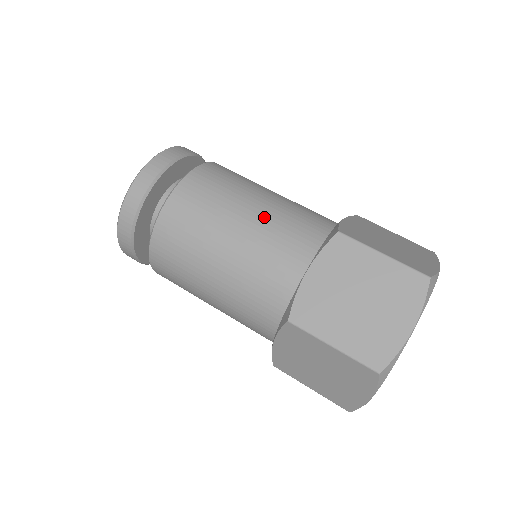
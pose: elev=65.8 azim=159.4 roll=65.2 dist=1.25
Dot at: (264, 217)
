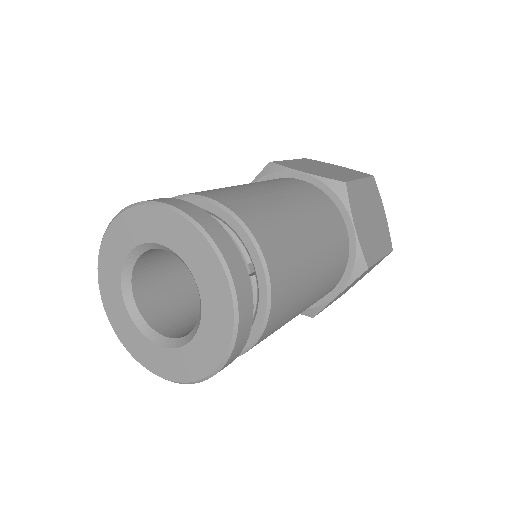
Dot at: (320, 287)
